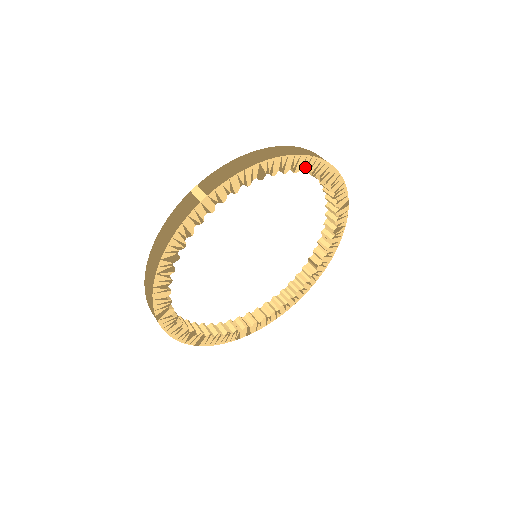
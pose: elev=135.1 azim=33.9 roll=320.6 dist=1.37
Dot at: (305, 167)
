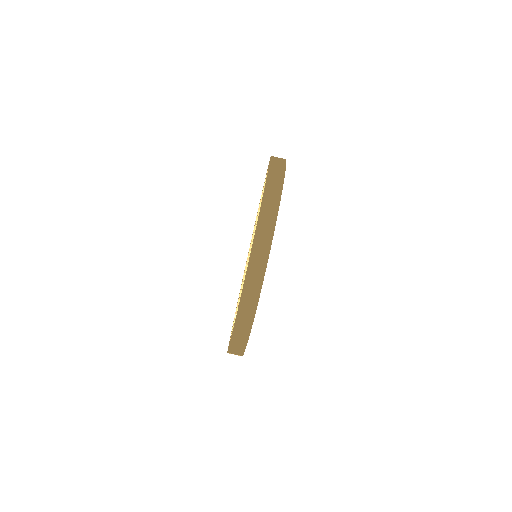
Dot at: occluded
